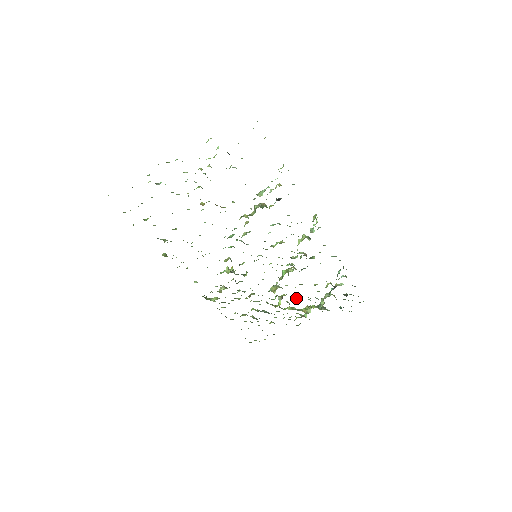
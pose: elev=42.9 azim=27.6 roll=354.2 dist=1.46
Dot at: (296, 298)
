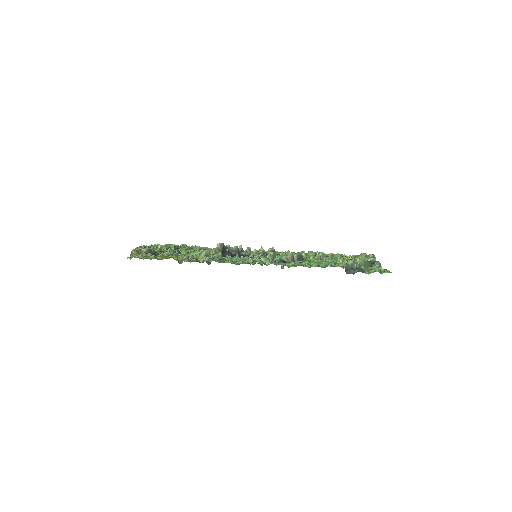
Dot at: (324, 261)
